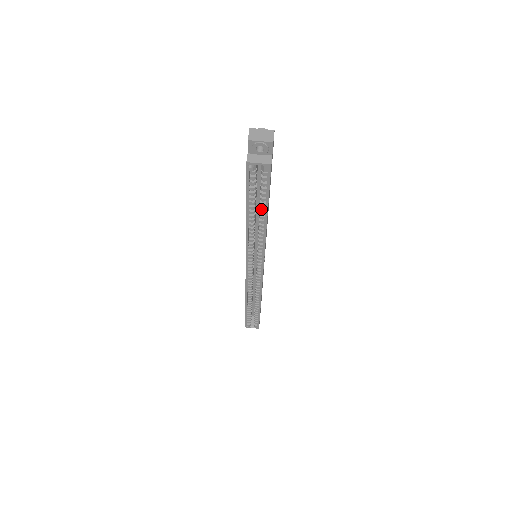
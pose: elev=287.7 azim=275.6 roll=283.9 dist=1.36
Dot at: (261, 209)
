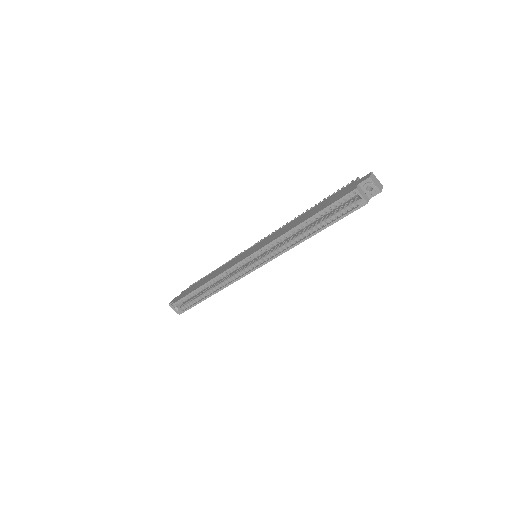
Dot at: (319, 225)
